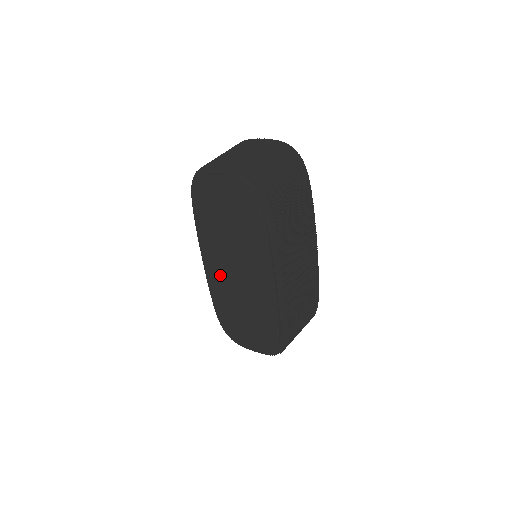
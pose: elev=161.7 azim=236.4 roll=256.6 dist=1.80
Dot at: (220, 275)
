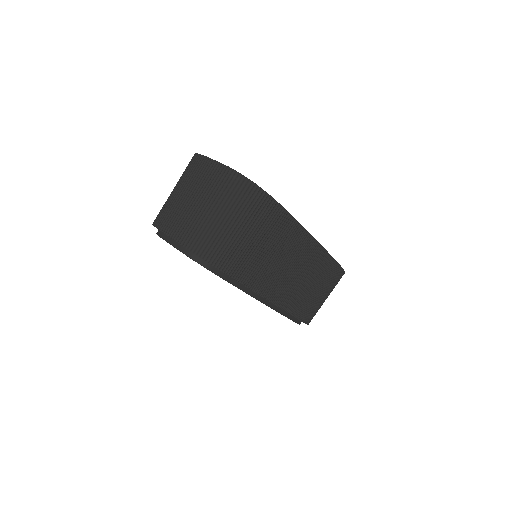
Dot at: occluded
